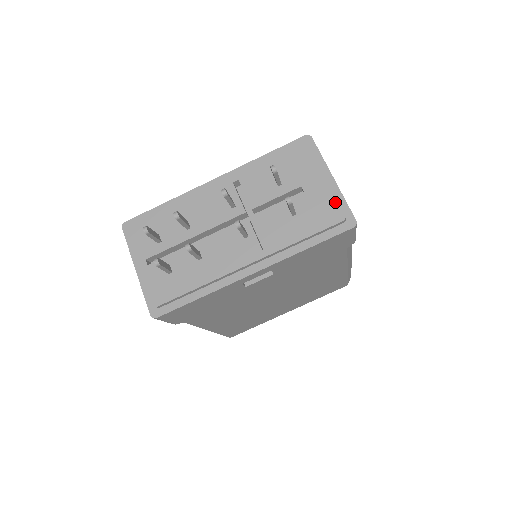
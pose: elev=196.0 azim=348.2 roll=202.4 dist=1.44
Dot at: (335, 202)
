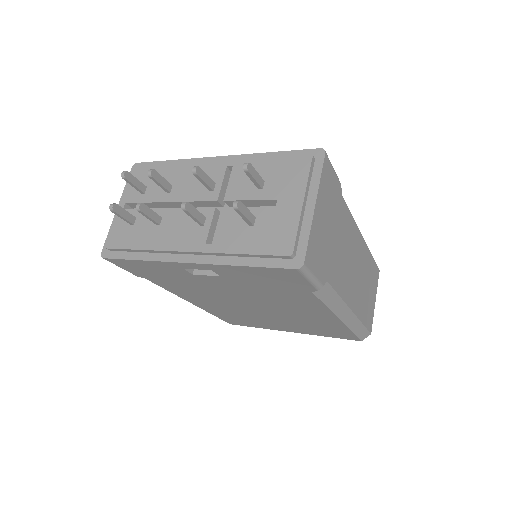
Dot at: (295, 232)
